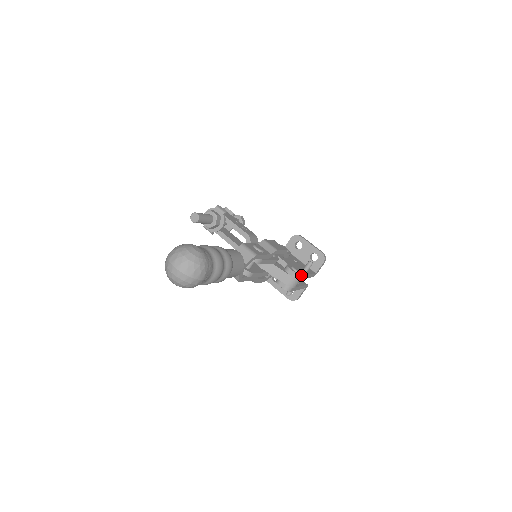
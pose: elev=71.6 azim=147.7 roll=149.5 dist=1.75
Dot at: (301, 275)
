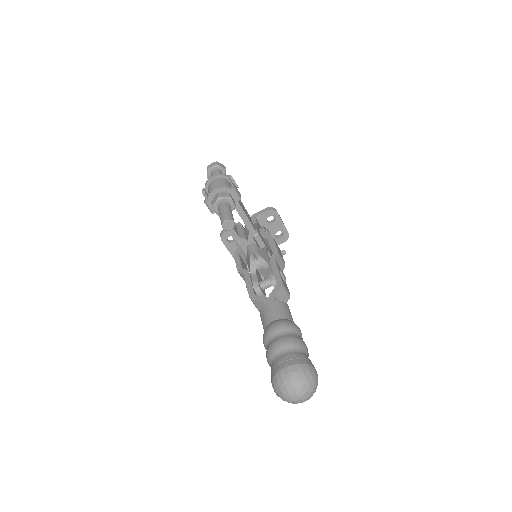
Dot at: occluded
